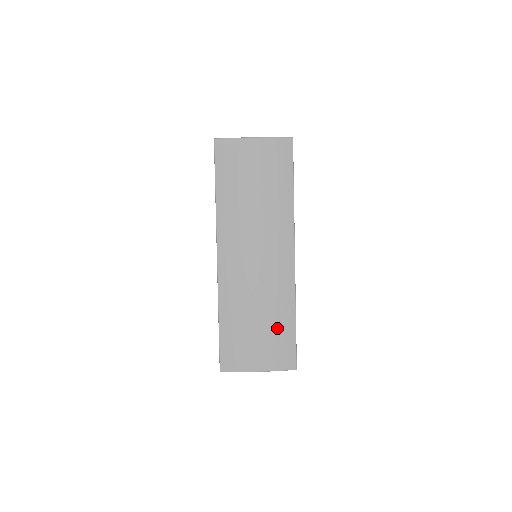
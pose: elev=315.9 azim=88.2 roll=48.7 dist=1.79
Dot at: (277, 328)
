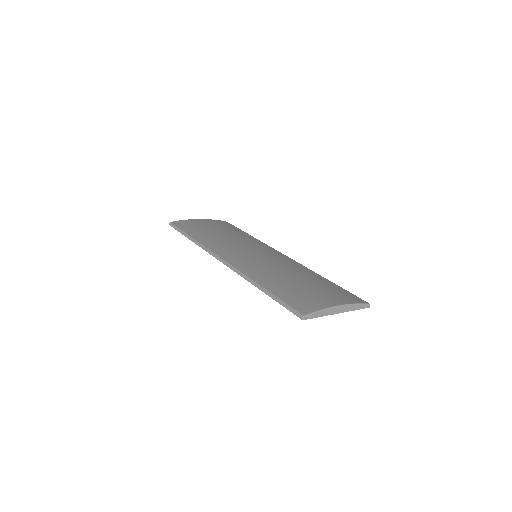
Dot at: (320, 282)
